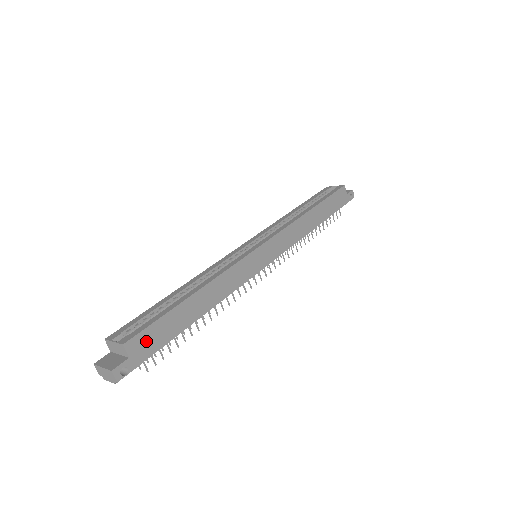
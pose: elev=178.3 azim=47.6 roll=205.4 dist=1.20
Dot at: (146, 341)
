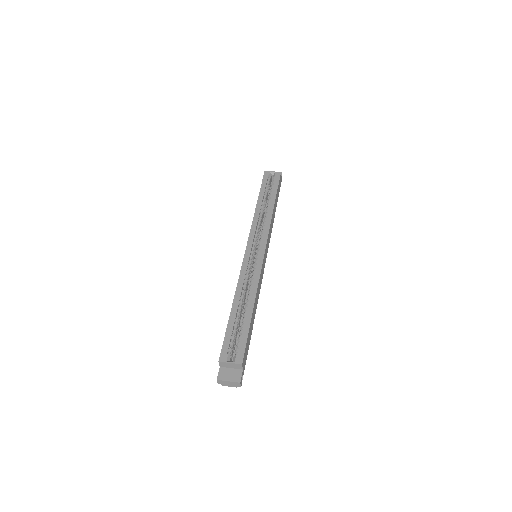
Dot at: (245, 354)
